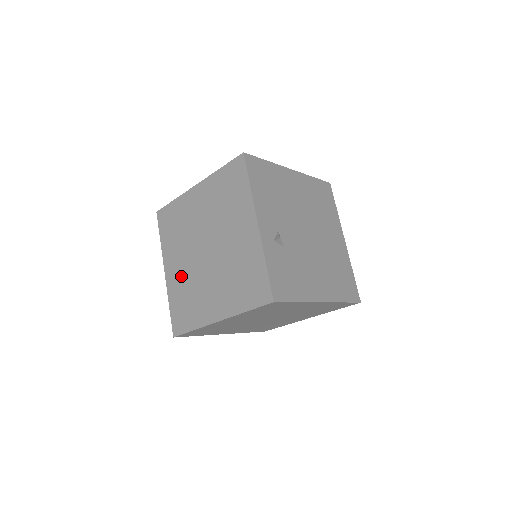
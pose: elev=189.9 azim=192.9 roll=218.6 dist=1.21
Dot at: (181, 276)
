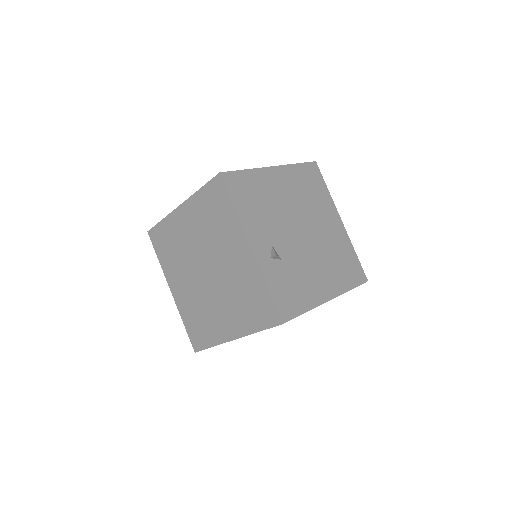
Dot at: (188, 296)
